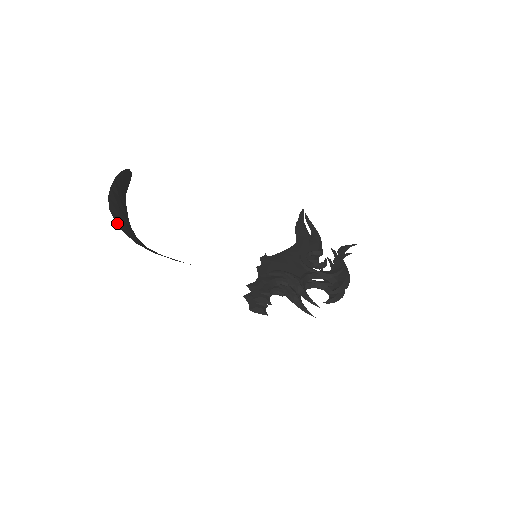
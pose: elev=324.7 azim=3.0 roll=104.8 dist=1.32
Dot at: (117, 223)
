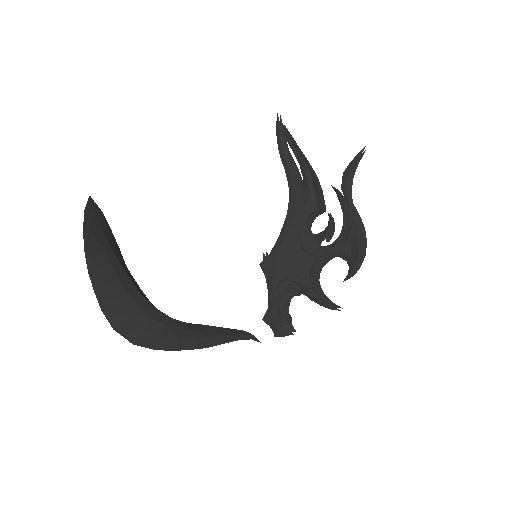
Dot at: (129, 338)
